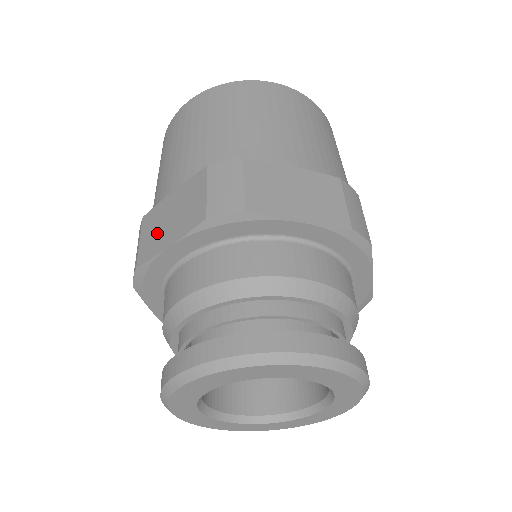
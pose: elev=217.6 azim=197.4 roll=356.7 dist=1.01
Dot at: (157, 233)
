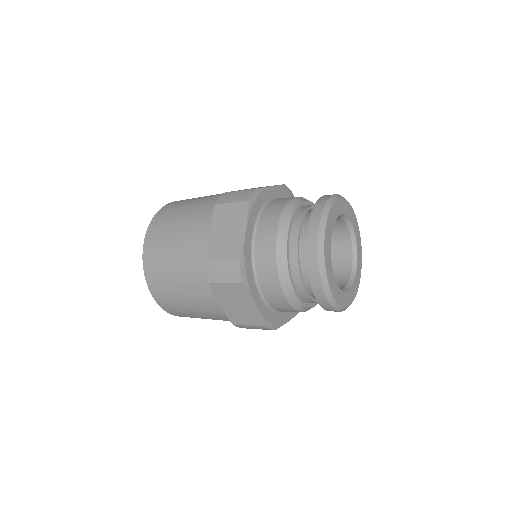
Dot at: (228, 243)
